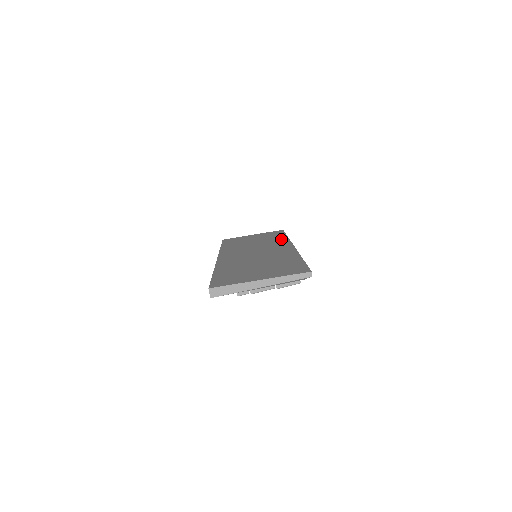
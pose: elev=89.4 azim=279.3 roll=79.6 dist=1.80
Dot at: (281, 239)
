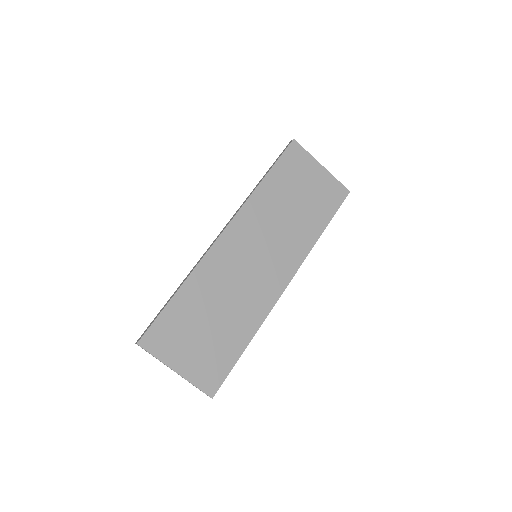
Dot at: (307, 241)
